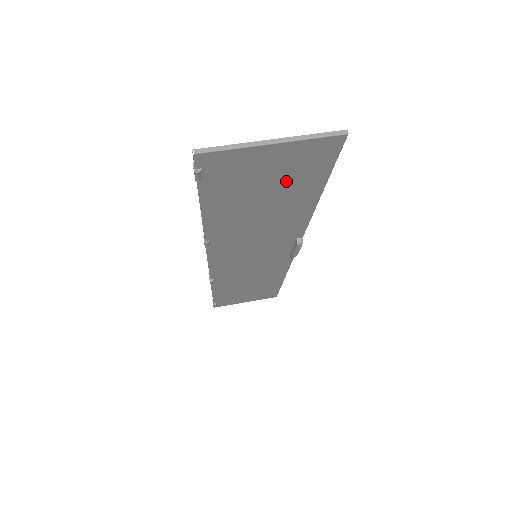
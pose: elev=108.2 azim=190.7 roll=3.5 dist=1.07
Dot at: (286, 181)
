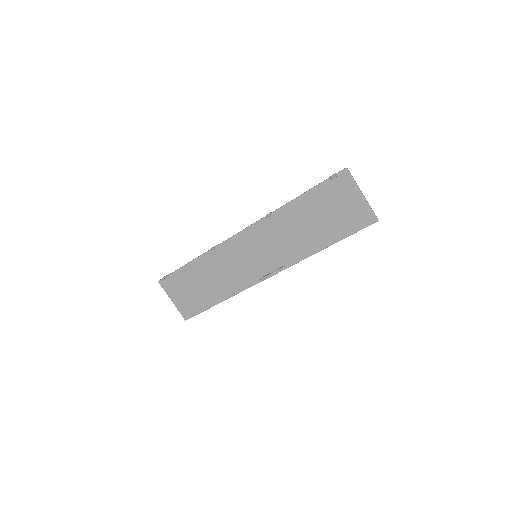
Dot at: (339, 219)
